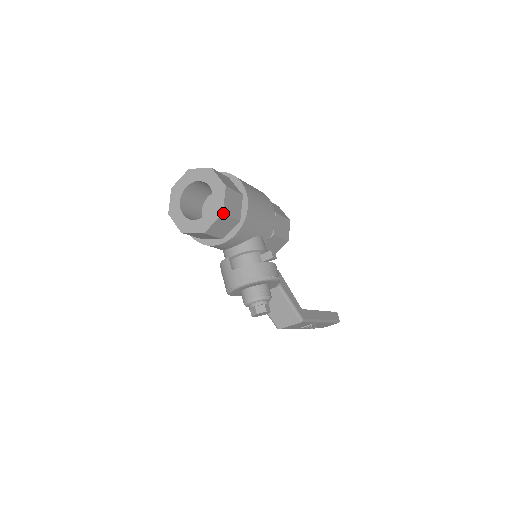
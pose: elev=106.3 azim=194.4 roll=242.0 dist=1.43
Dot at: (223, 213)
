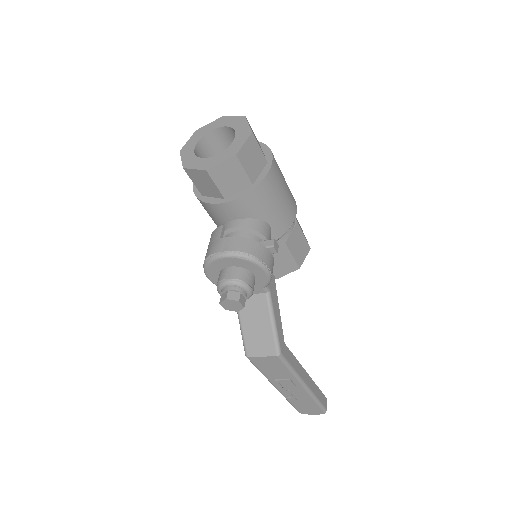
Dot at: (237, 155)
